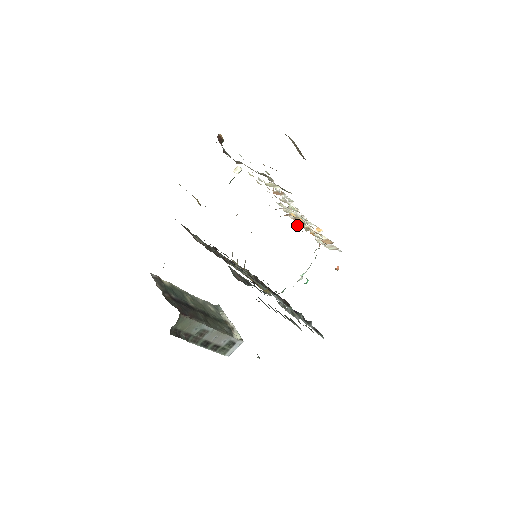
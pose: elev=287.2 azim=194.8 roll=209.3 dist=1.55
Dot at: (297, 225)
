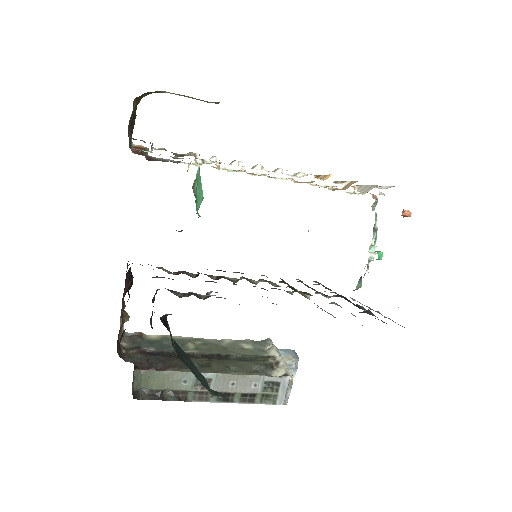
Dot at: (334, 190)
